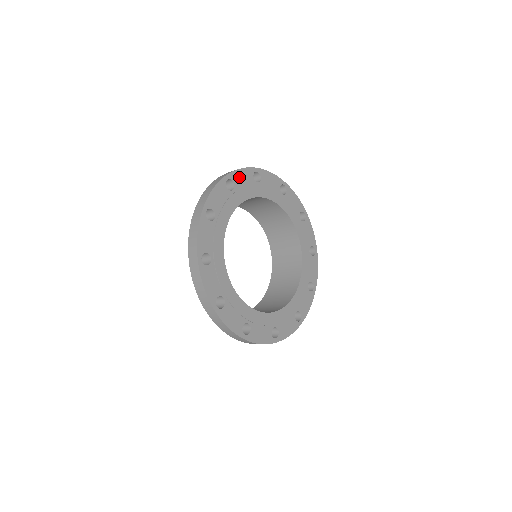
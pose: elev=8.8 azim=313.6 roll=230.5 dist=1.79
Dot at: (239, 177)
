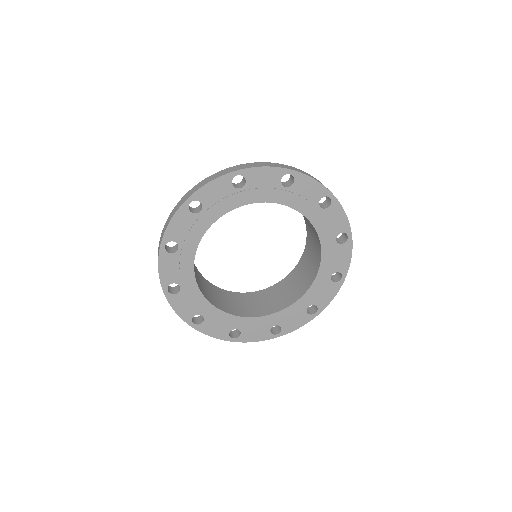
Dot at: (175, 230)
